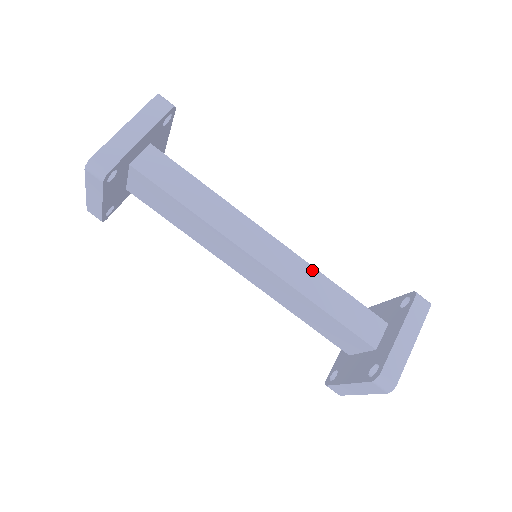
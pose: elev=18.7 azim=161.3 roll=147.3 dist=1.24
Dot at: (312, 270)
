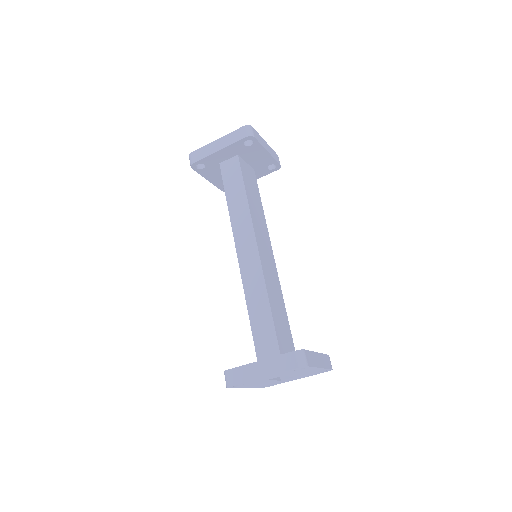
Dot at: (263, 284)
